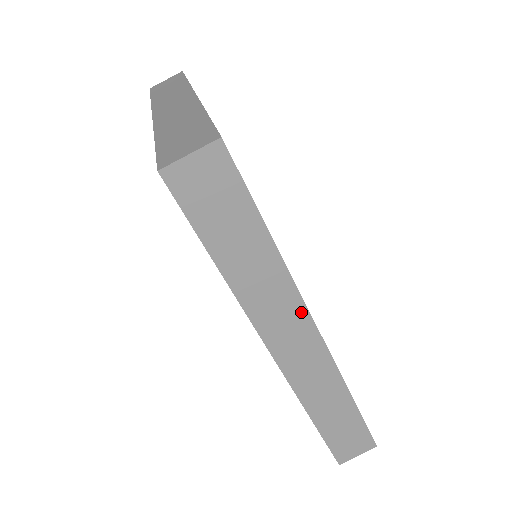
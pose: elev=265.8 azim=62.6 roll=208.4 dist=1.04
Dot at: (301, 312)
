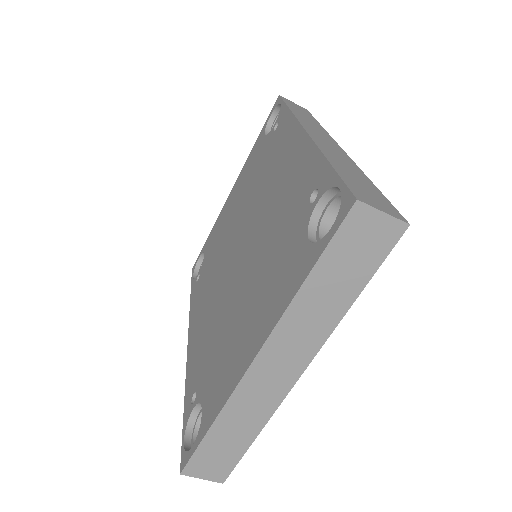
Dot at: occluded
